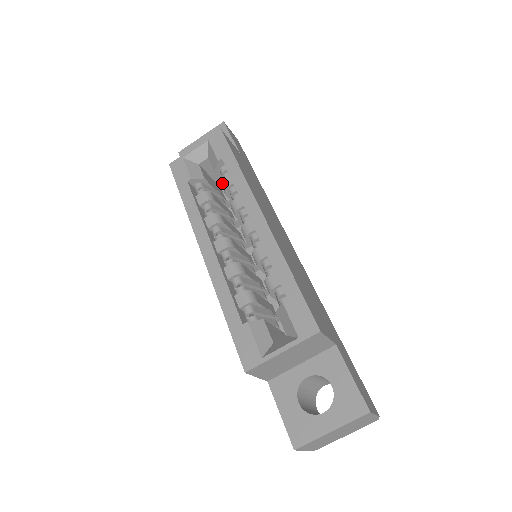
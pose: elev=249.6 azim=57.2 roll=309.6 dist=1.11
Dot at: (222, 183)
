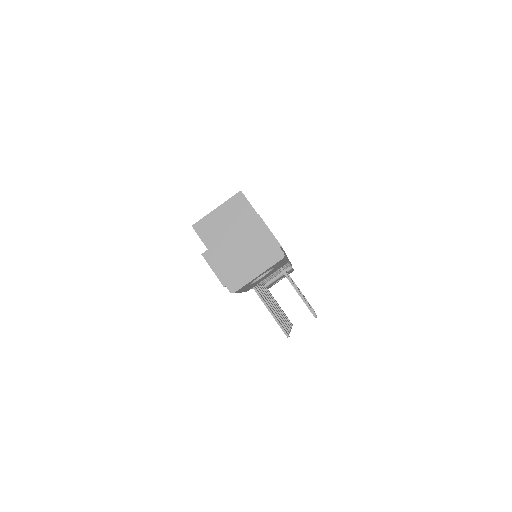
Dot at: occluded
